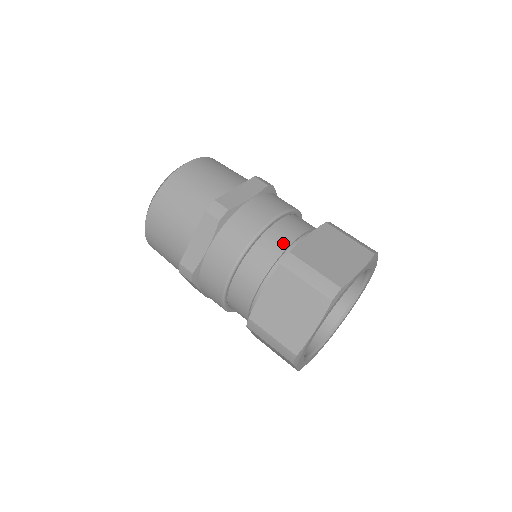
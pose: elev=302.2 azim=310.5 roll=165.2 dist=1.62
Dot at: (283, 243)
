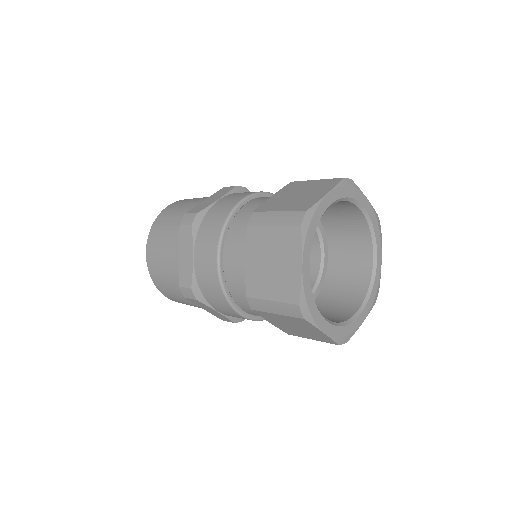
Dot at: occluded
